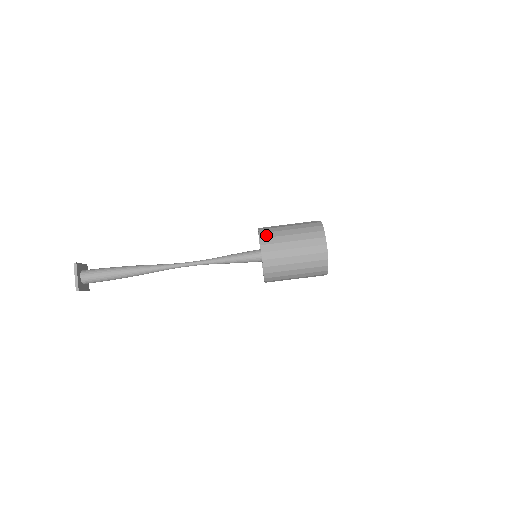
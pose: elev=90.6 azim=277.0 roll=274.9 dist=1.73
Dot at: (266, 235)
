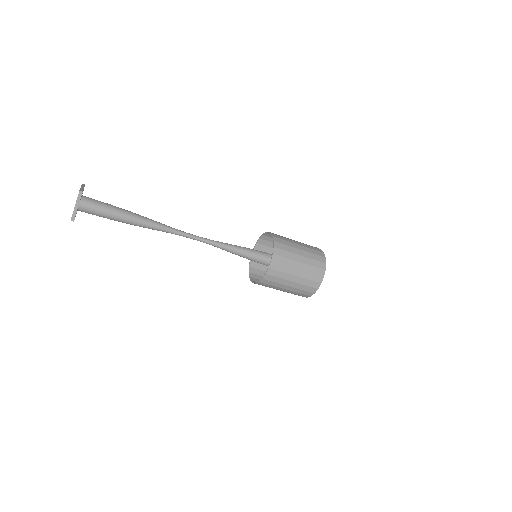
Dot at: (263, 285)
